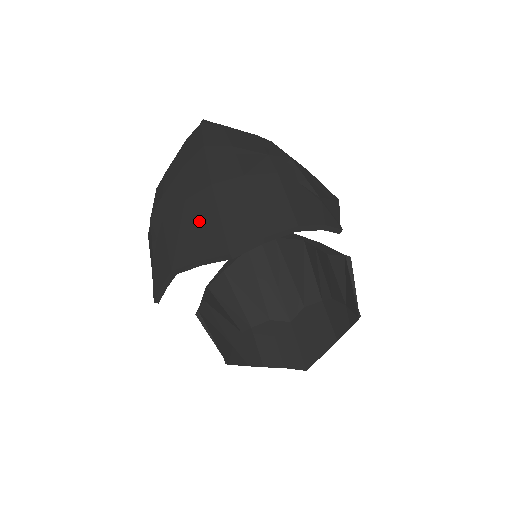
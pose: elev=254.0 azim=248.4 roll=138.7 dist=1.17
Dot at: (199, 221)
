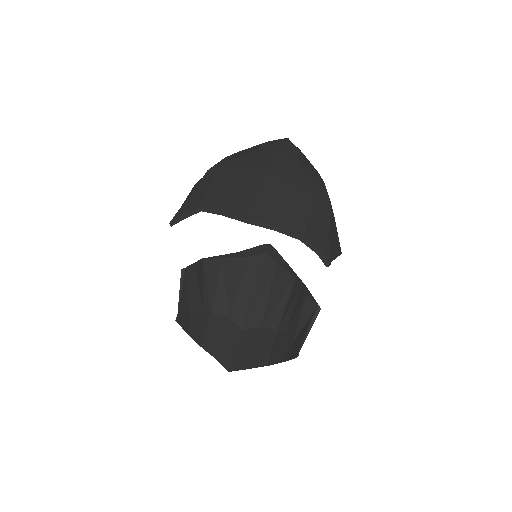
Dot at: (241, 189)
